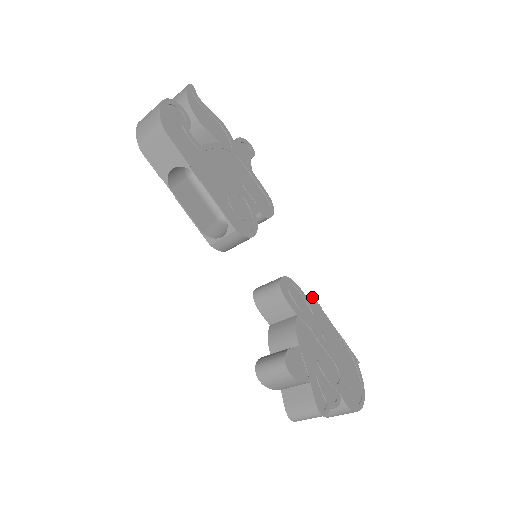
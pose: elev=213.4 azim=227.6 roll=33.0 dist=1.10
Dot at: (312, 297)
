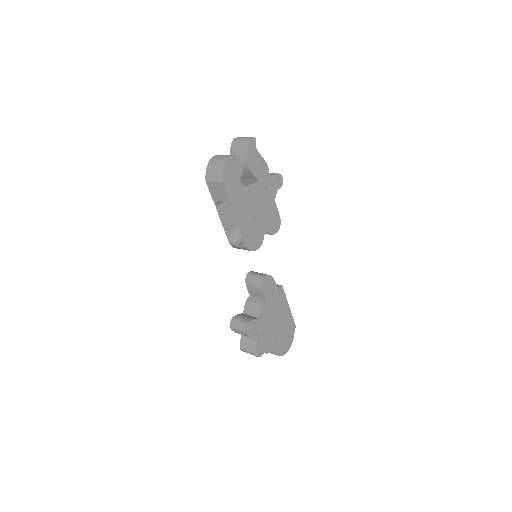
Dot at: (282, 287)
